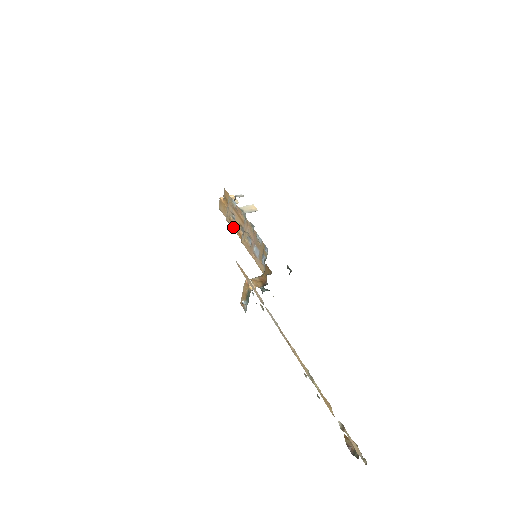
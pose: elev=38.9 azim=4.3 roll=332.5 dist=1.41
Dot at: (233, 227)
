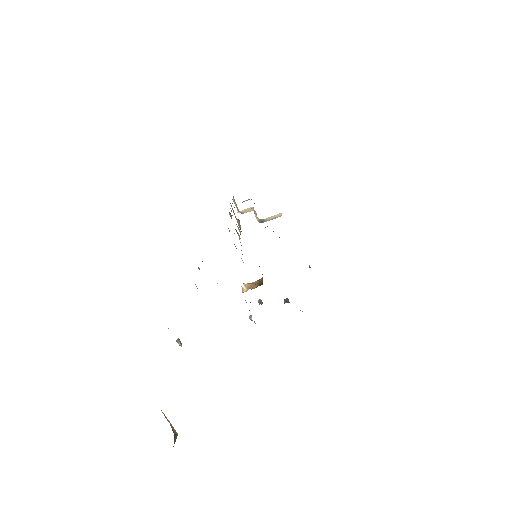
Dot at: occluded
